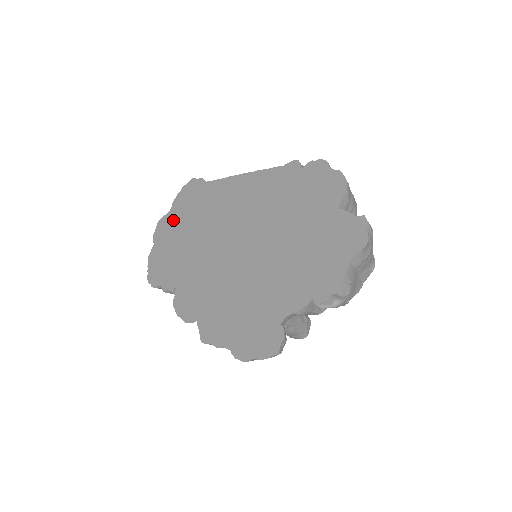
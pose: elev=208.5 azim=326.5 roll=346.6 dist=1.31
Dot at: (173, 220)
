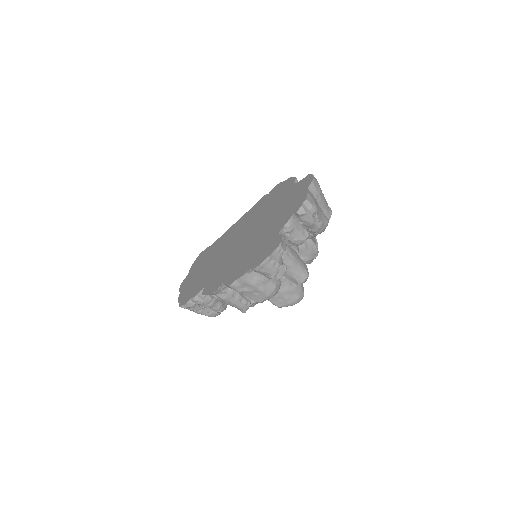
Dot at: (192, 274)
